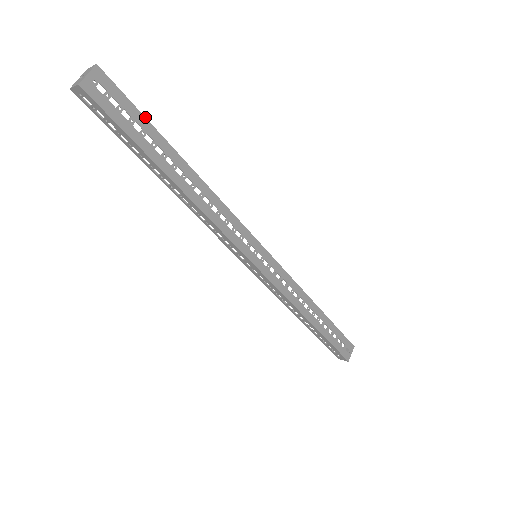
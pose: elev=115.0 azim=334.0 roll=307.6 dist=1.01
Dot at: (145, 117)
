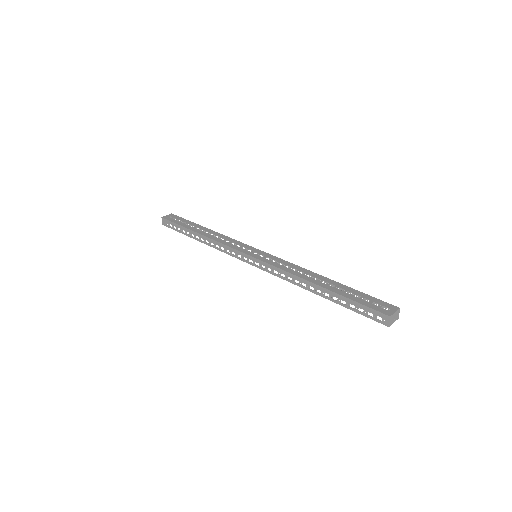
Dot at: (189, 221)
